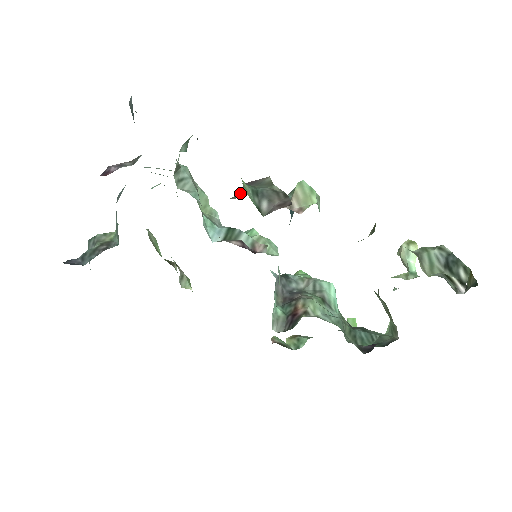
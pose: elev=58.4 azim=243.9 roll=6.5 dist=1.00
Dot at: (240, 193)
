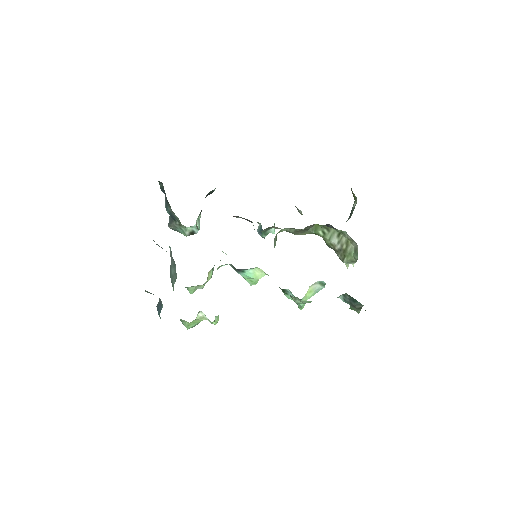
Dot at: occluded
